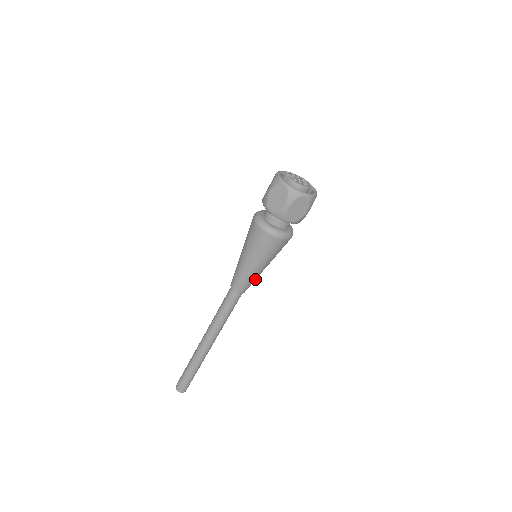
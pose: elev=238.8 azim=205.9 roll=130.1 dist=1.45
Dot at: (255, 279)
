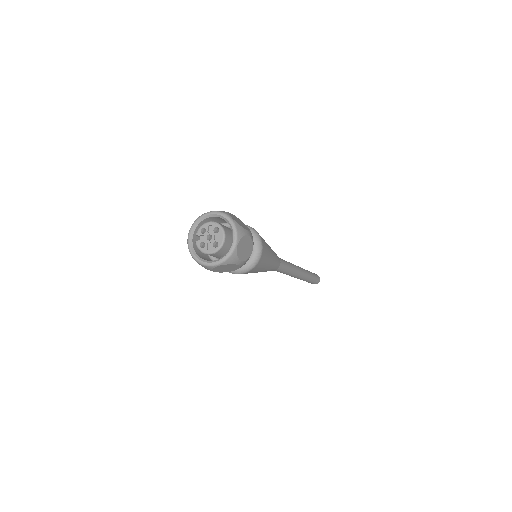
Dot at: (273, 266)
